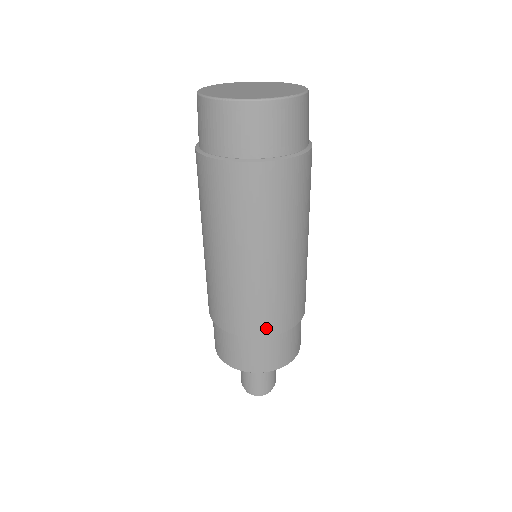
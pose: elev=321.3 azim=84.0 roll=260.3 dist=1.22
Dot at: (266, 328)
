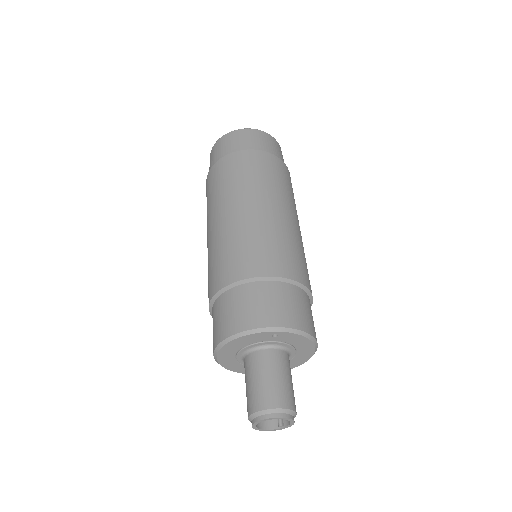
Dot at: (275, 267)
